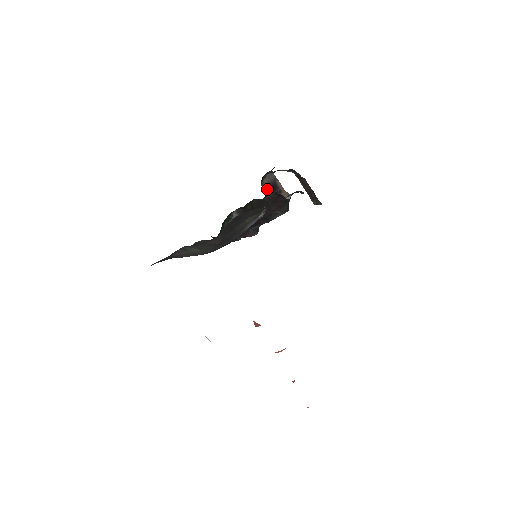
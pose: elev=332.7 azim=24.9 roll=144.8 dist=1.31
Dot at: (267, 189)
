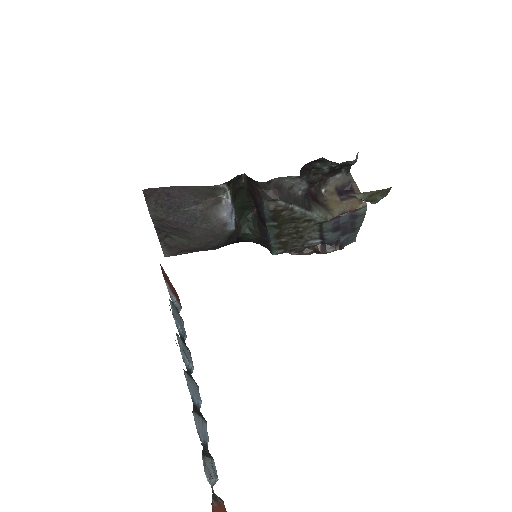
Dot at: (332, 192)
